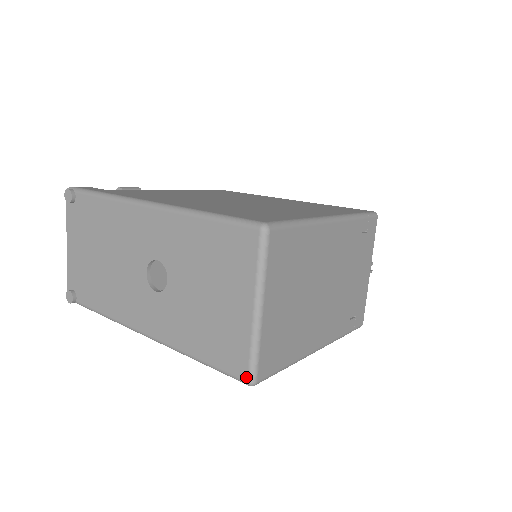
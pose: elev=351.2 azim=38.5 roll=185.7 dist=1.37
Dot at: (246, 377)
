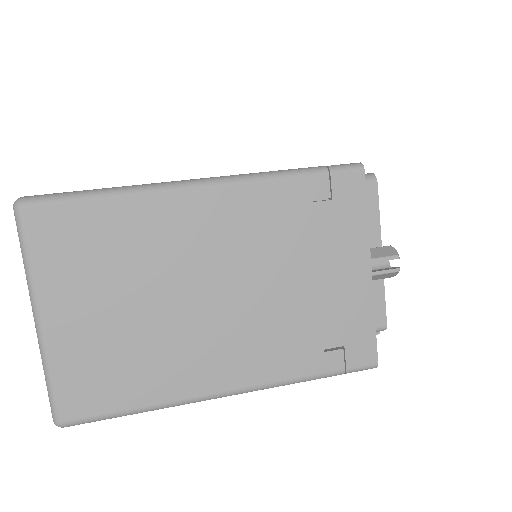
Dot at: (52, 413)
